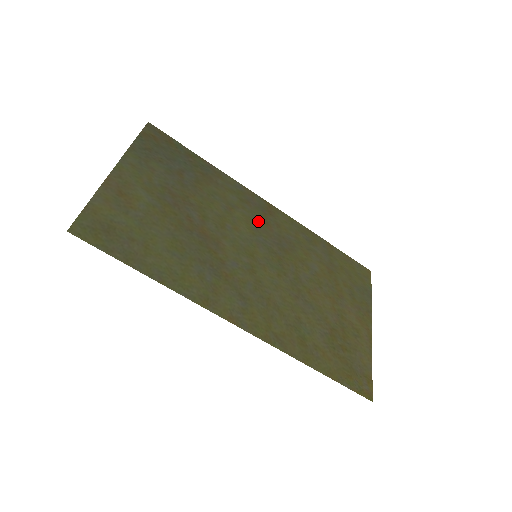
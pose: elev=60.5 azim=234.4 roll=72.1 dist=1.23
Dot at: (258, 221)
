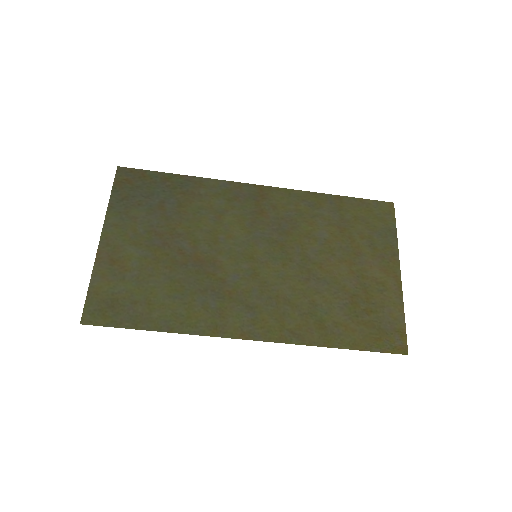
Dot at: (251, 214)
